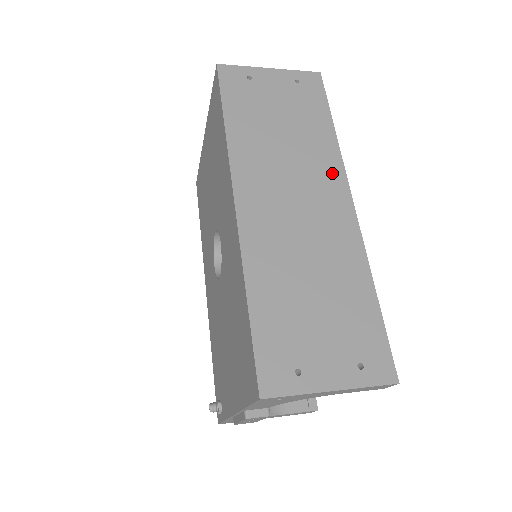
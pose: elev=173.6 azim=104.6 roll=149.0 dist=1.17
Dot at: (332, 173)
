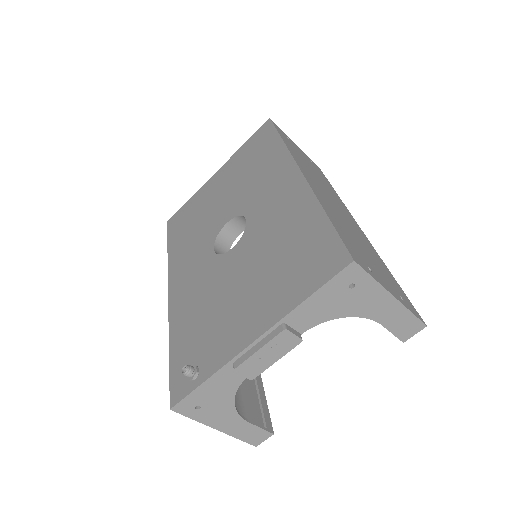
Dot at: (344, 207)
